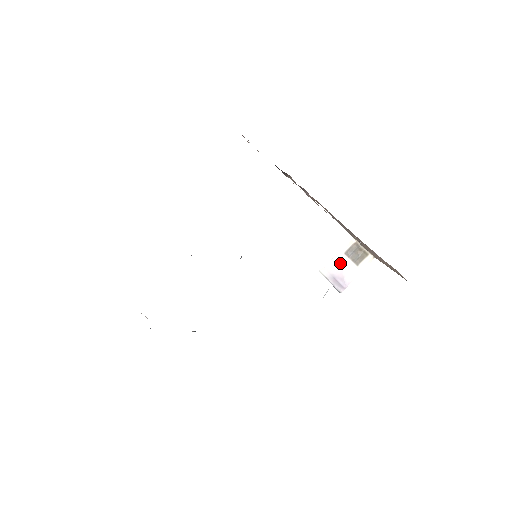
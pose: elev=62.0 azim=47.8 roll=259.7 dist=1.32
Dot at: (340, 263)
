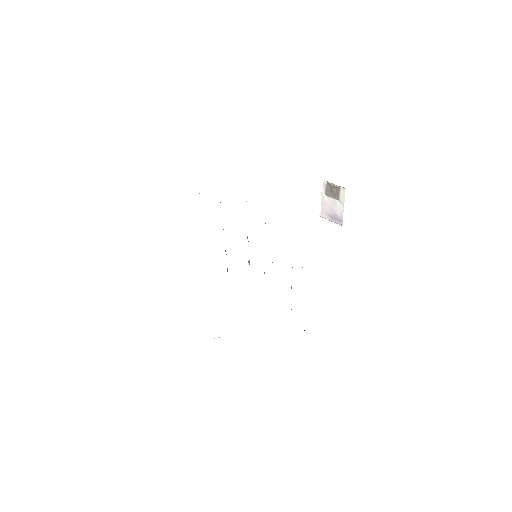
Dot at: (327, 204)
